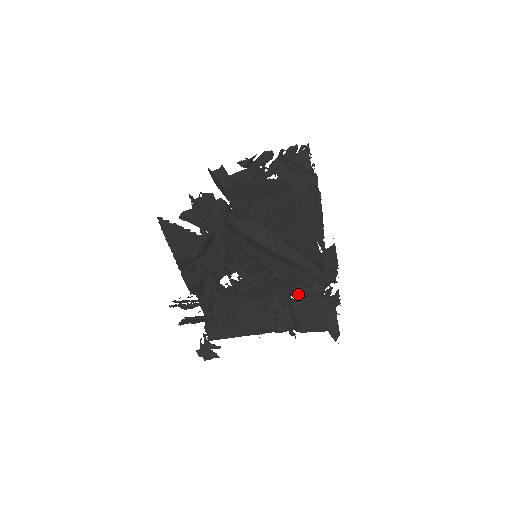
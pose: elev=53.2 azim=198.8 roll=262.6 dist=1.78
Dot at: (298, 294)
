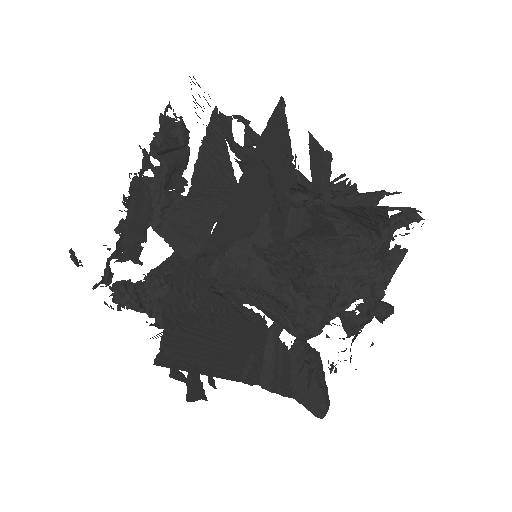
Dot at: occluded
